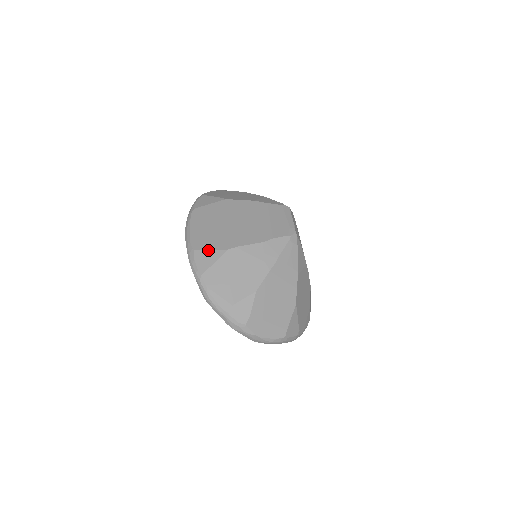
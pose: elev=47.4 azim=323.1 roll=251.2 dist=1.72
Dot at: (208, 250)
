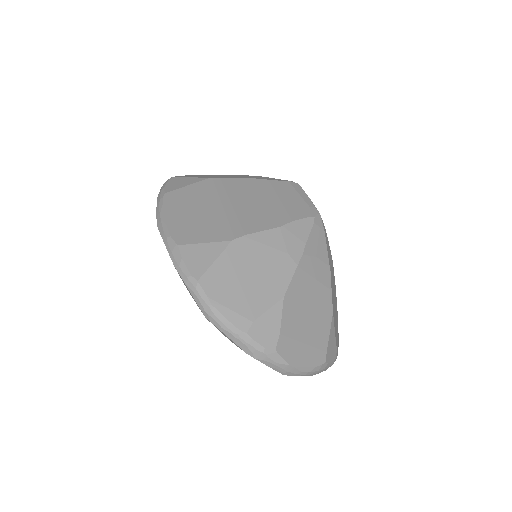
Dot at: (201, 244)
